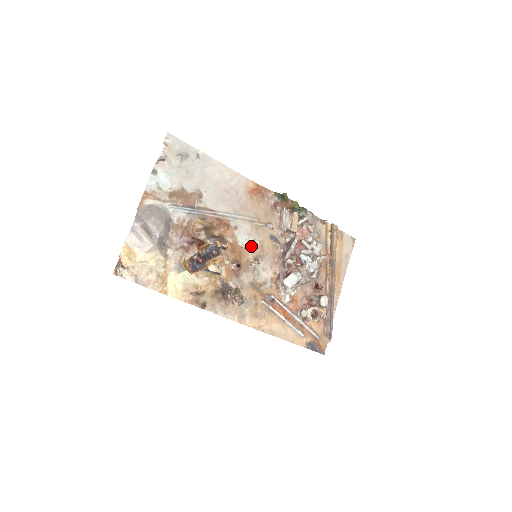
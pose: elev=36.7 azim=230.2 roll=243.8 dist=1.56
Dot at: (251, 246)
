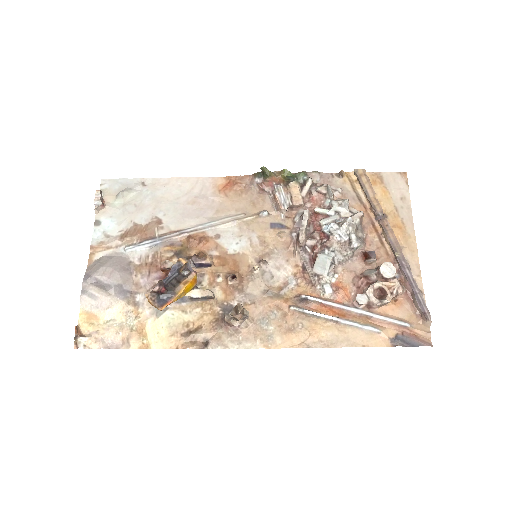
Dot at: (247, 248)
